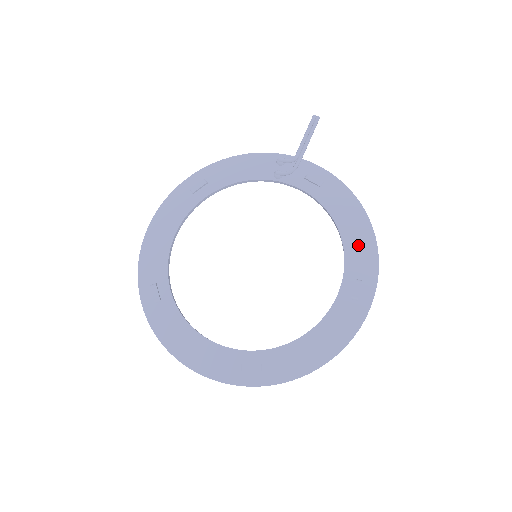
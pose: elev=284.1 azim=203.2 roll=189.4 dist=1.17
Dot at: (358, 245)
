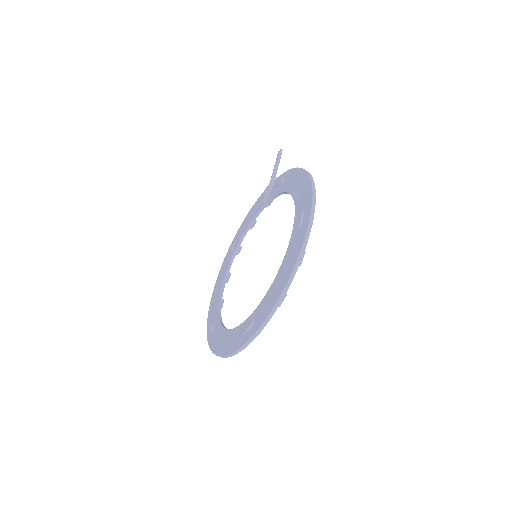
Dot at: (301, 193)
